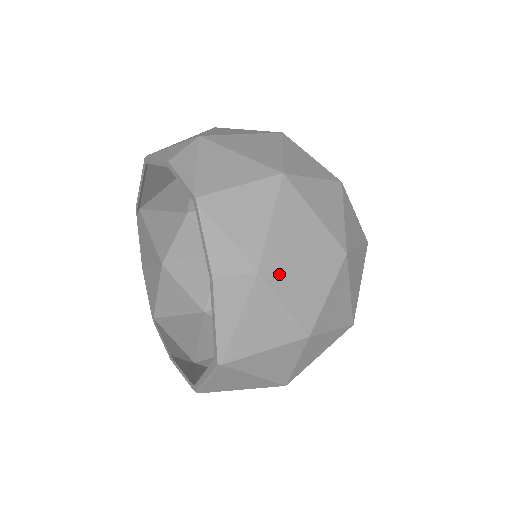
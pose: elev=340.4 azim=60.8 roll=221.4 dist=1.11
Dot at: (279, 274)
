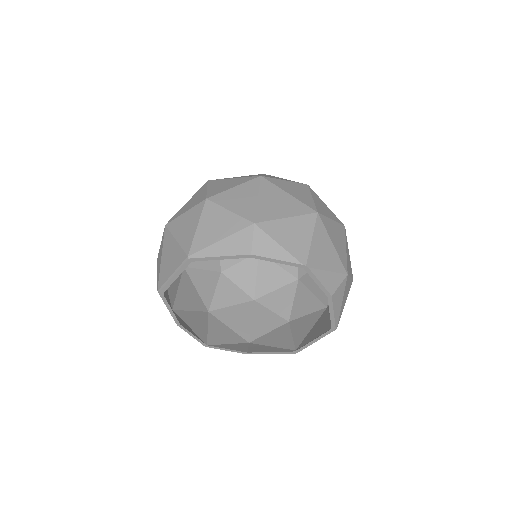
Dot at: (347, 266)
